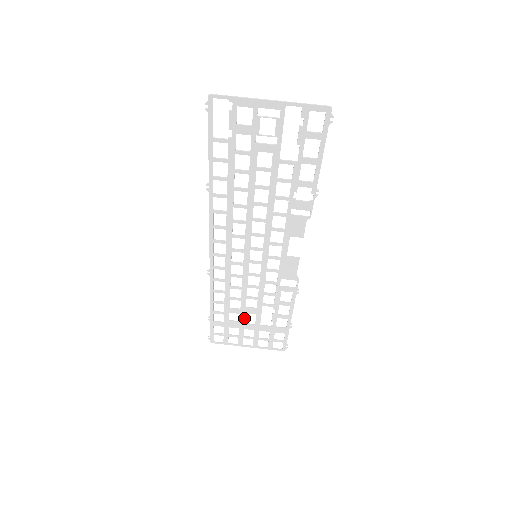
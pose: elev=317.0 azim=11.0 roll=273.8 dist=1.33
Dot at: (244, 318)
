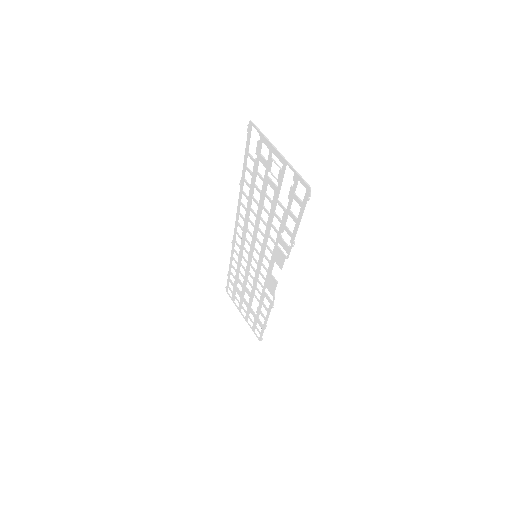
Dot at: (244, 293)
